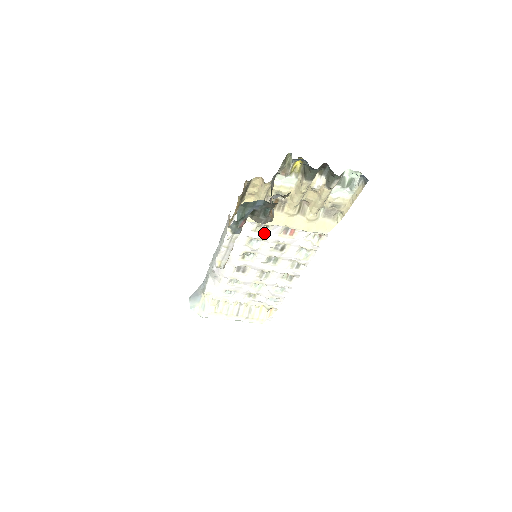
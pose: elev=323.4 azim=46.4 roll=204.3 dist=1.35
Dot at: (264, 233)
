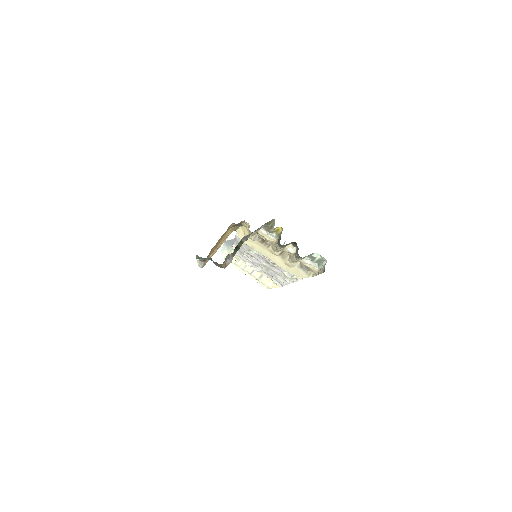
Dot at: occluded
